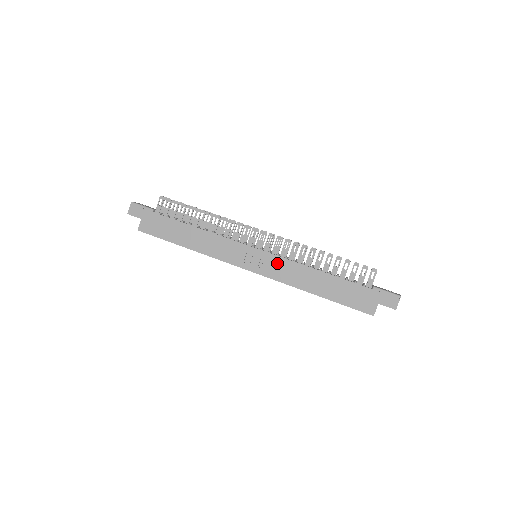
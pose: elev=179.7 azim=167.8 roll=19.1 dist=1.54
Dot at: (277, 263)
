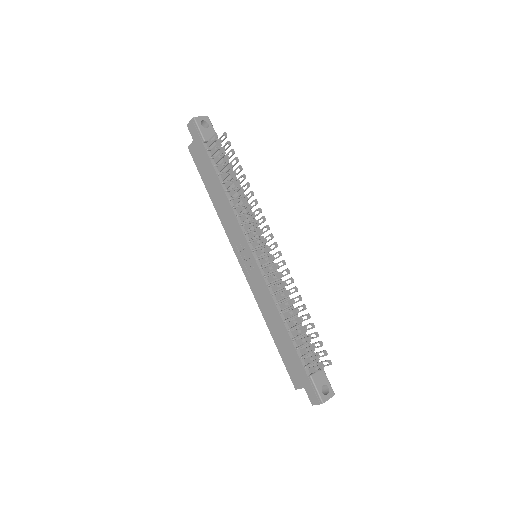
Dot at: (260, 282)
